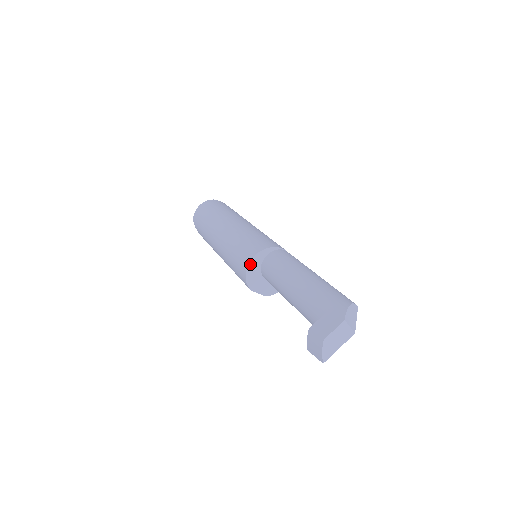
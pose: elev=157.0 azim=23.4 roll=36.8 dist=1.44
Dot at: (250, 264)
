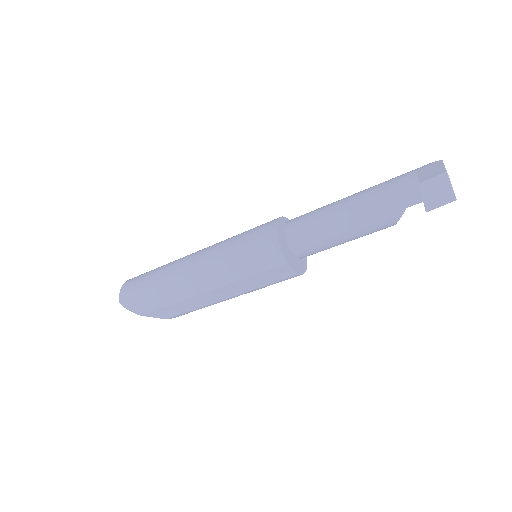
Dot at: (277, 230)
